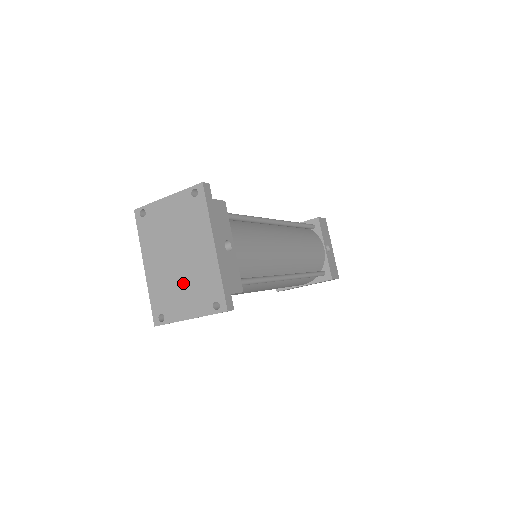
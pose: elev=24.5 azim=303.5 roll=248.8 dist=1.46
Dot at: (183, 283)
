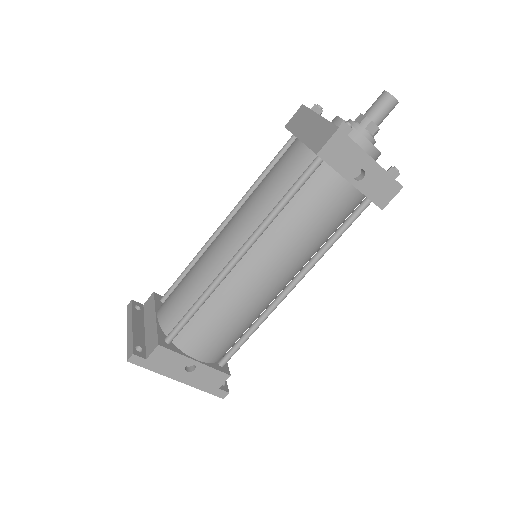
Dot at: occluded
